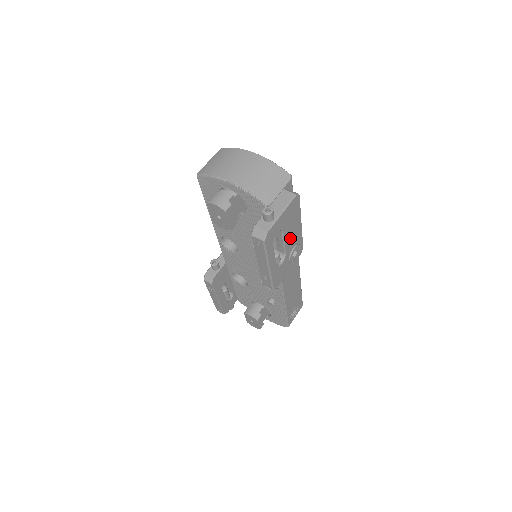
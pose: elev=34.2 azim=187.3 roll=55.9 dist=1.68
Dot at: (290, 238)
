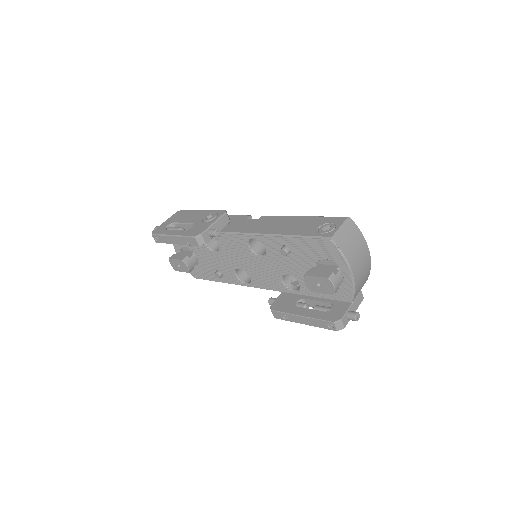
Dot at: occluded
